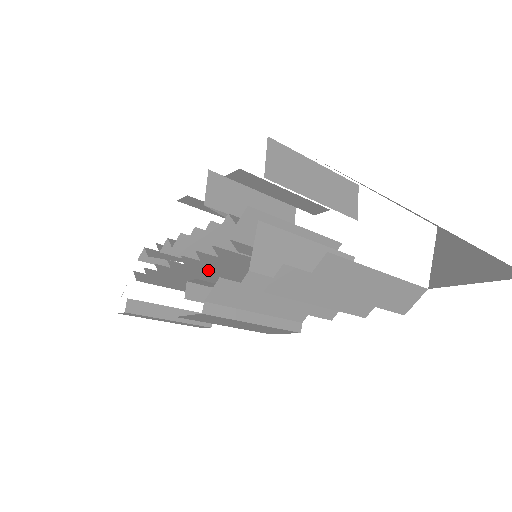
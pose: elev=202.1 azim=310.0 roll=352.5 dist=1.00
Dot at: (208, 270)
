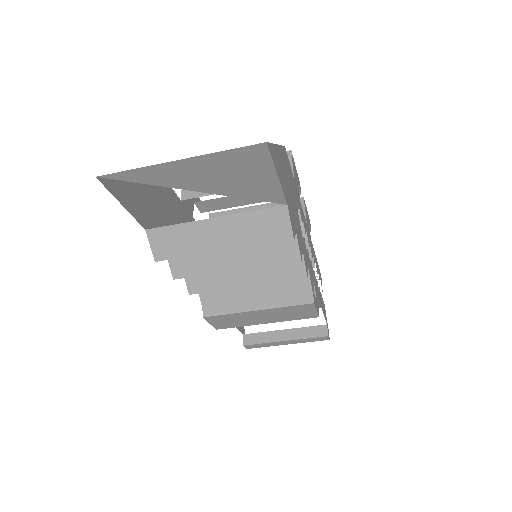
Dot at: occluded
